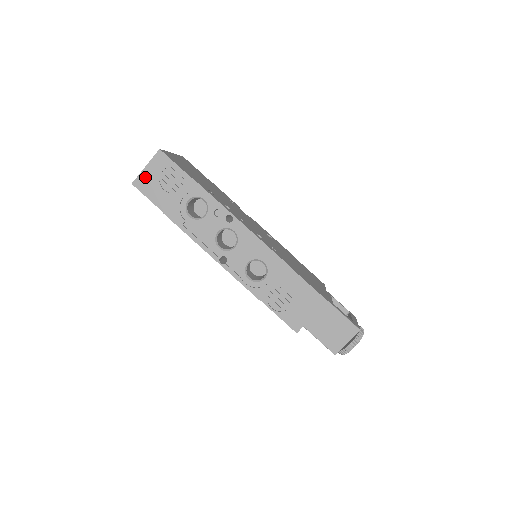
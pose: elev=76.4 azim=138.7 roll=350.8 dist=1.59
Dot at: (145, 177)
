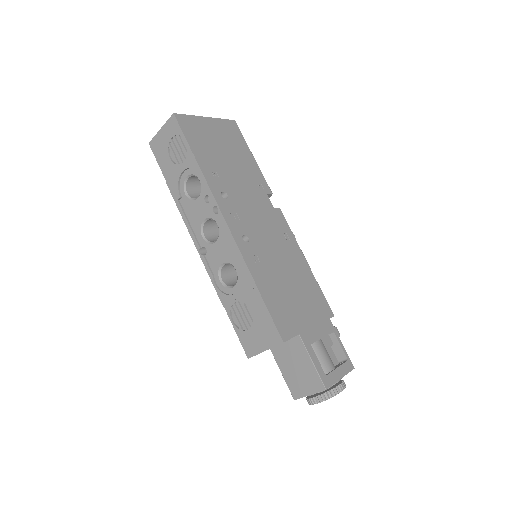
Dot at: (159, 140)
